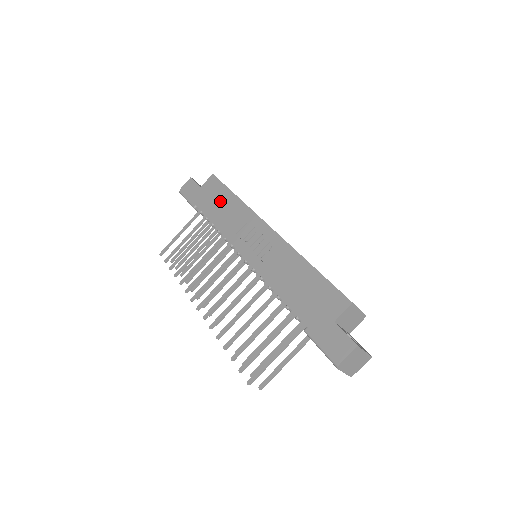
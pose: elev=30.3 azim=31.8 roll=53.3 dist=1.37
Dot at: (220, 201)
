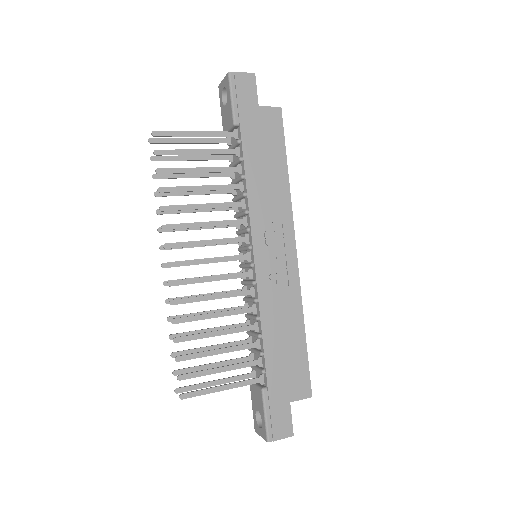
Dot at: (269, 158)
